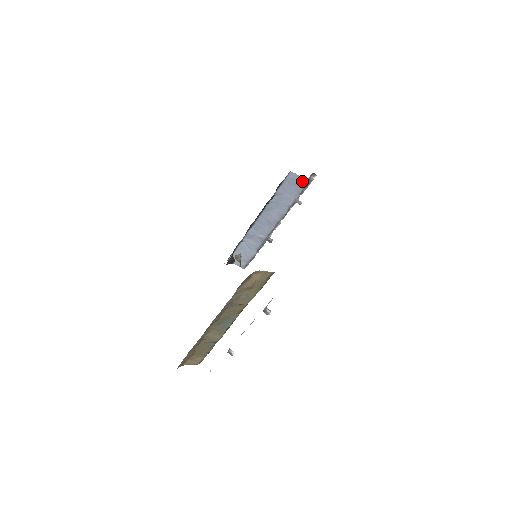
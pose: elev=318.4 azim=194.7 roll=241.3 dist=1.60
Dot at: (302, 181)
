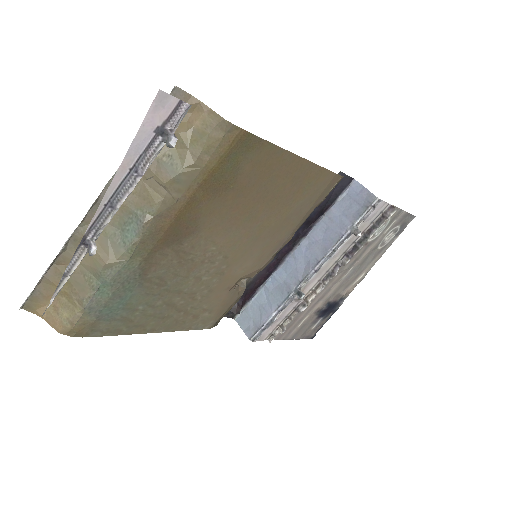
Dot at: (368, 196)
